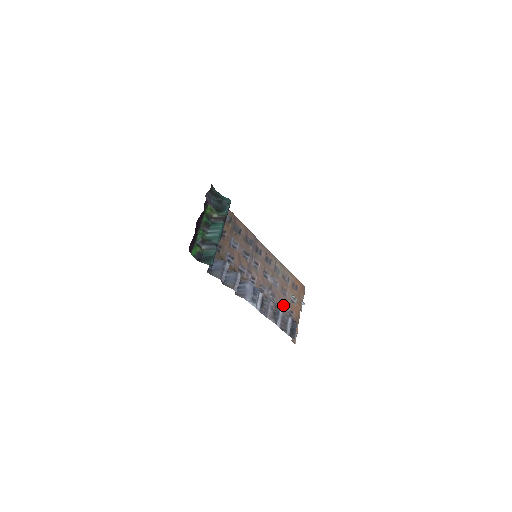
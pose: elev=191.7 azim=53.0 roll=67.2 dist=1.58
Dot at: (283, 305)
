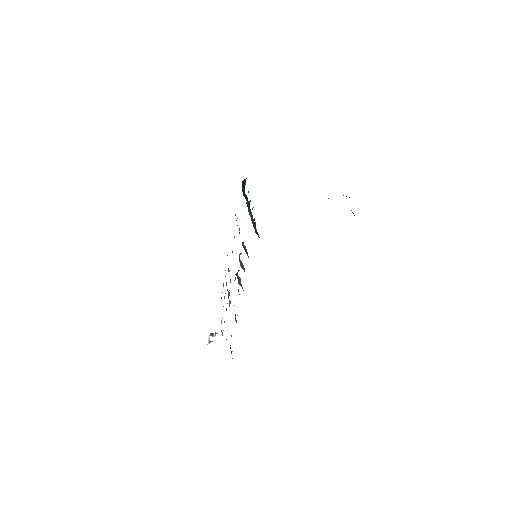
Dot at: occluded
